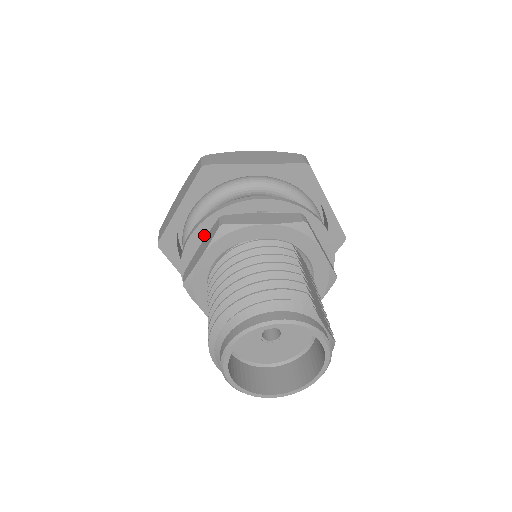
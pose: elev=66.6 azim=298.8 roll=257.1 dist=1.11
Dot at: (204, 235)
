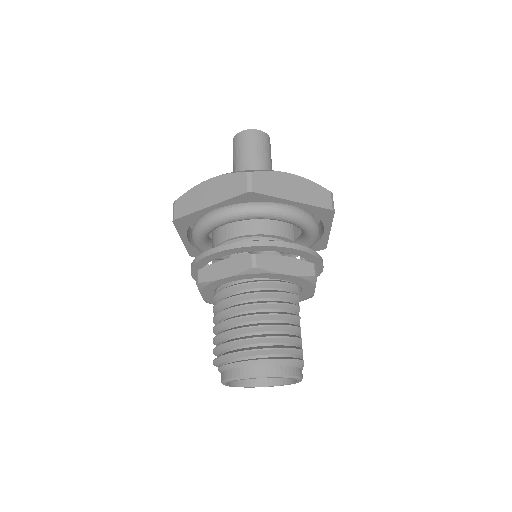
Dot at: (230, 254)
